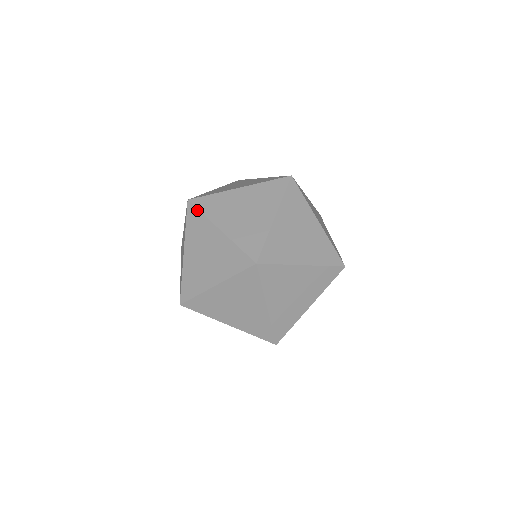
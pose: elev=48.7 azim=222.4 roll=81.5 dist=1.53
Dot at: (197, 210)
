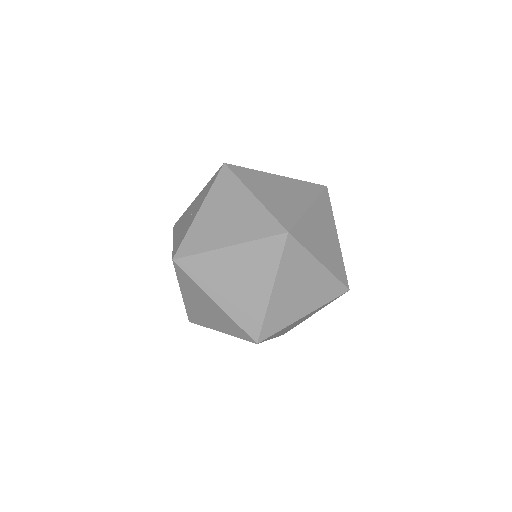
Dot at: (186, 274)
